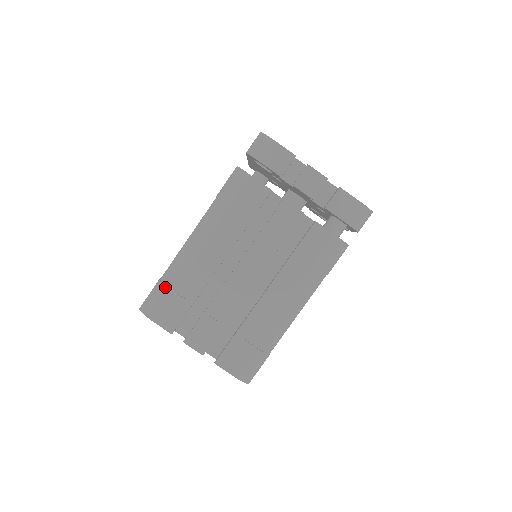
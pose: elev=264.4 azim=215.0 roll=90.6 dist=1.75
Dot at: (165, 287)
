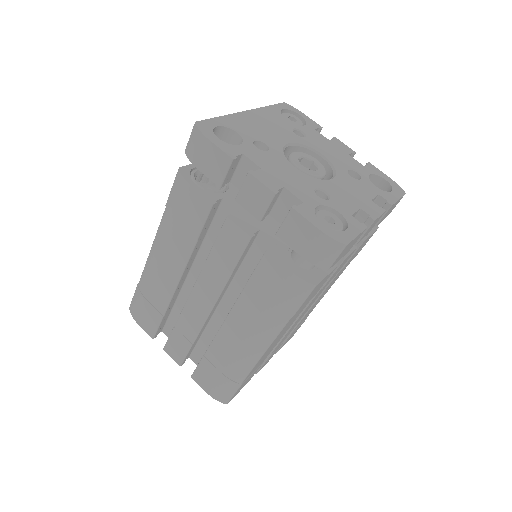
Dot at: (140, 294)
